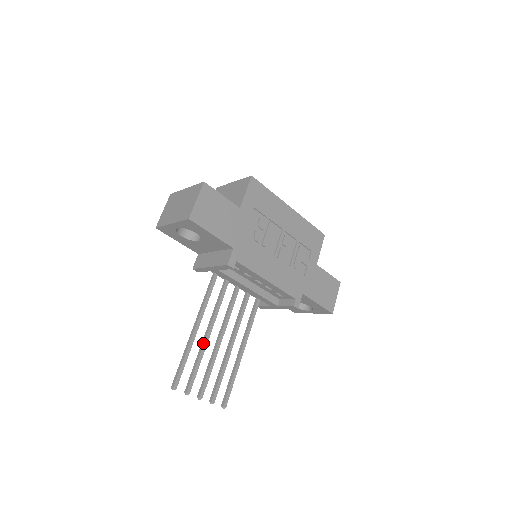
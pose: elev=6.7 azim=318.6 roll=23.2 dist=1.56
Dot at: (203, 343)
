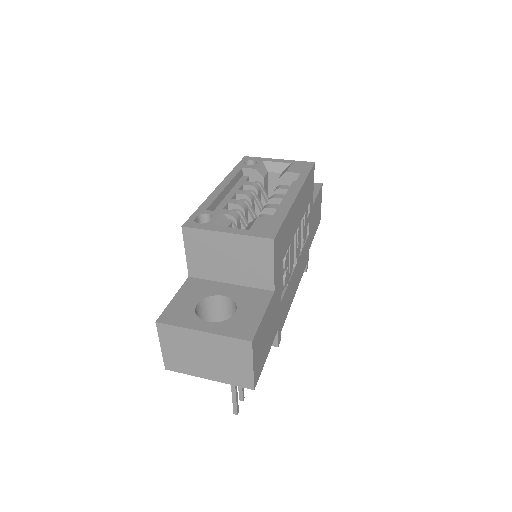
Dot at: occluded
